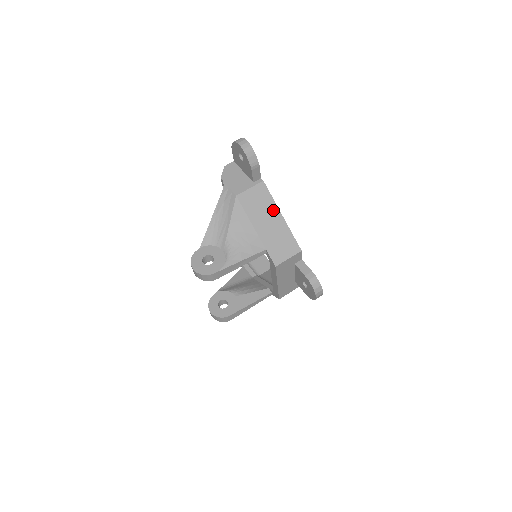
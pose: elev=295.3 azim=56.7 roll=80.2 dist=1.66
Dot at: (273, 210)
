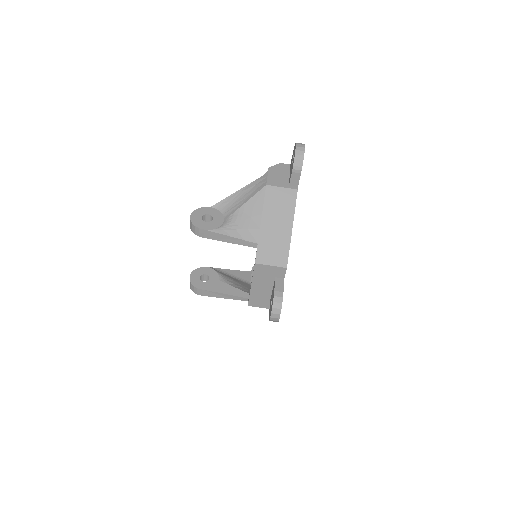
Dot at: (288, 218)
